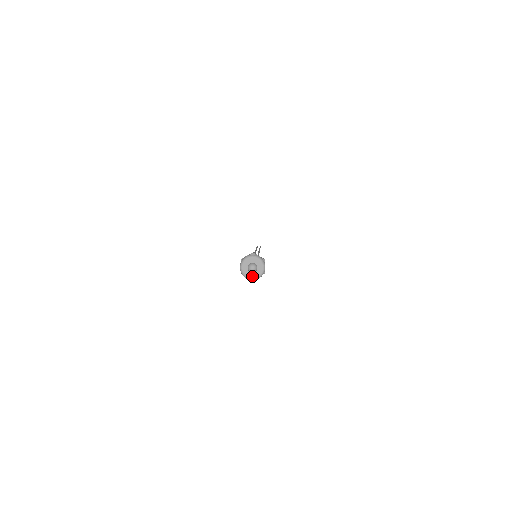
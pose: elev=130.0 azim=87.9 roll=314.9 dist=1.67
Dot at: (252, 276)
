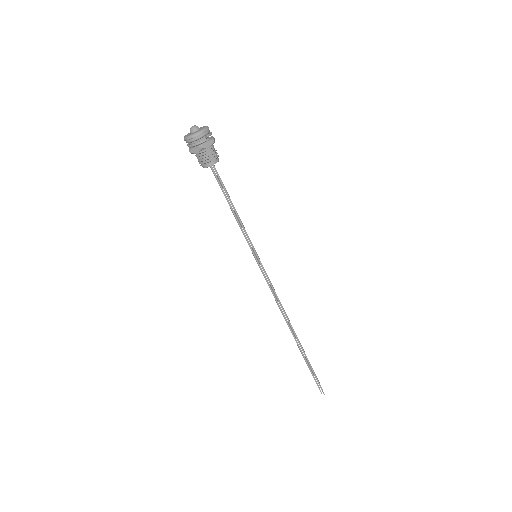
Dot at: (188, 135)
